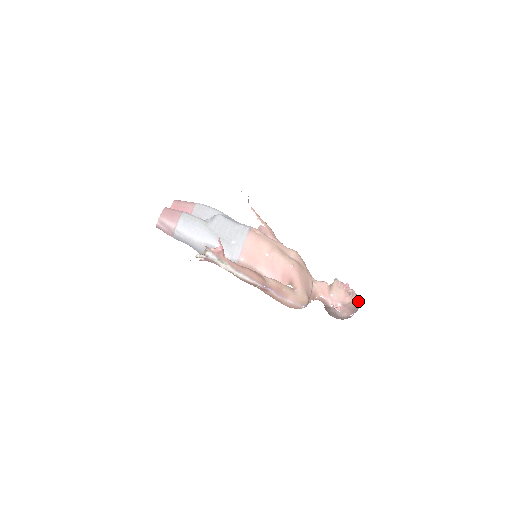
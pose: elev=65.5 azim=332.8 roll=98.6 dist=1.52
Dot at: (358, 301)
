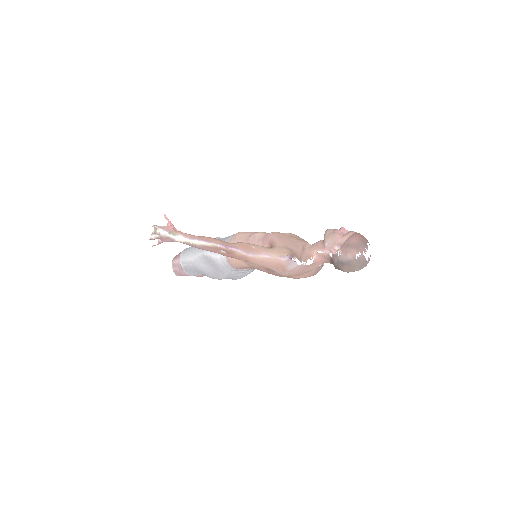
Dot at: (361, 237)
